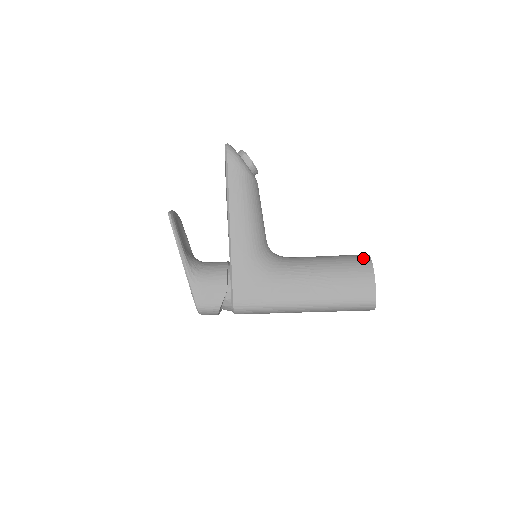
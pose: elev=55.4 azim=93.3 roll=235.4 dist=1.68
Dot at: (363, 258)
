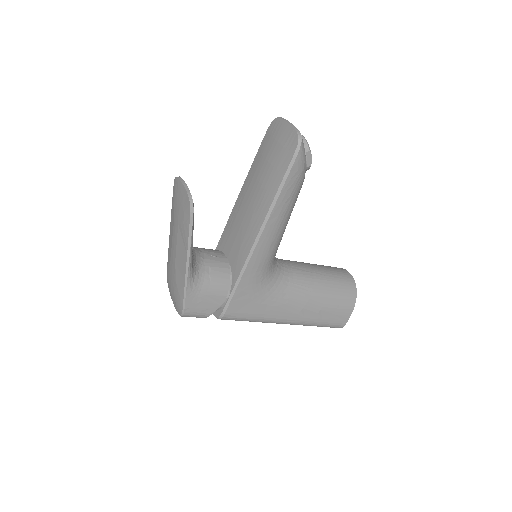
Dot at: (350, 283)
